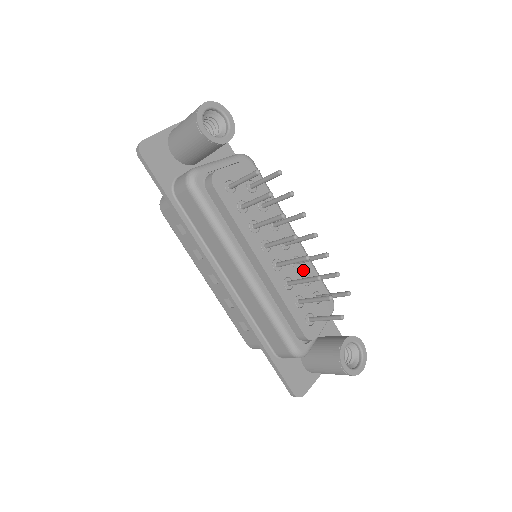
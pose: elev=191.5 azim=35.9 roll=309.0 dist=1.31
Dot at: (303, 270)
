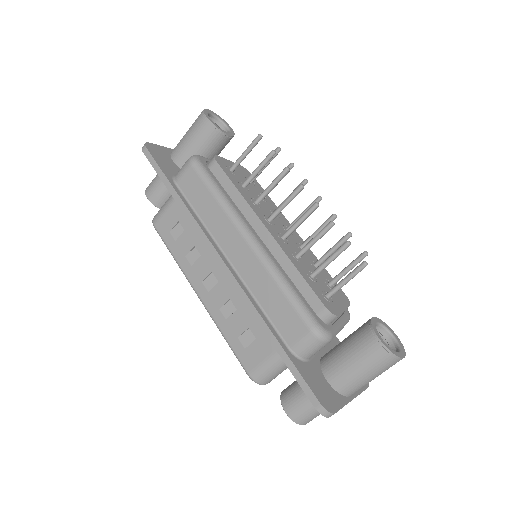
Dot at: (310, 257)
